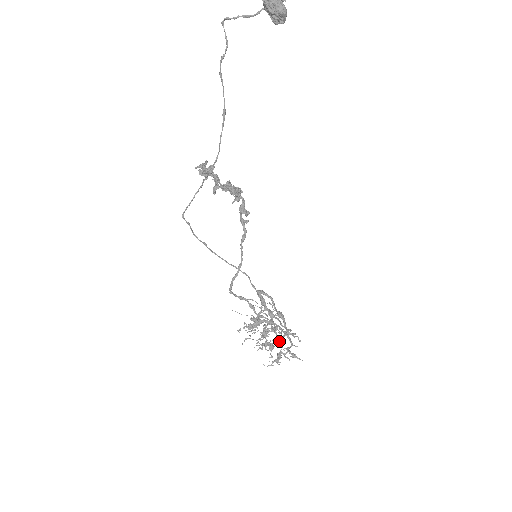
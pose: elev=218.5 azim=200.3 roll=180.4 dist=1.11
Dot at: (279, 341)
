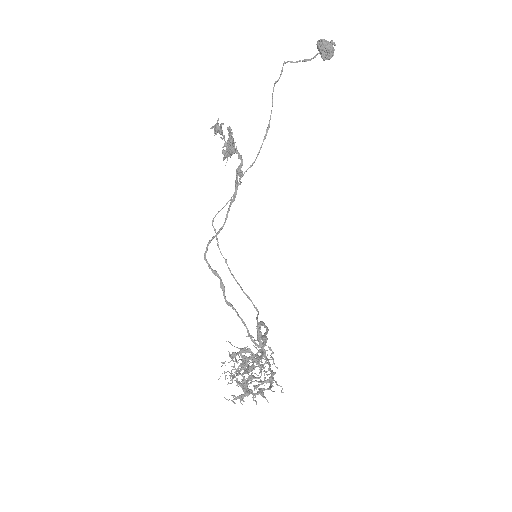
Dot at: occluded
